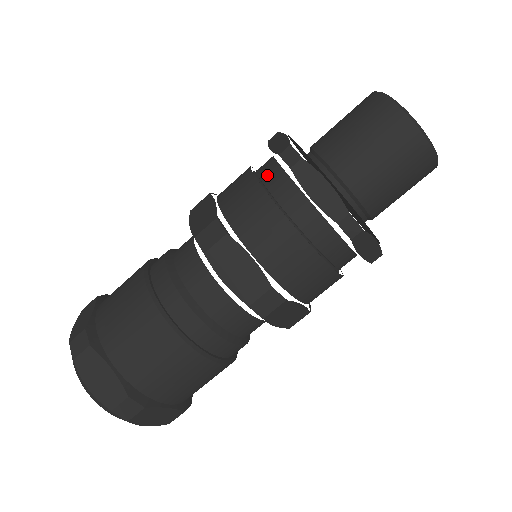
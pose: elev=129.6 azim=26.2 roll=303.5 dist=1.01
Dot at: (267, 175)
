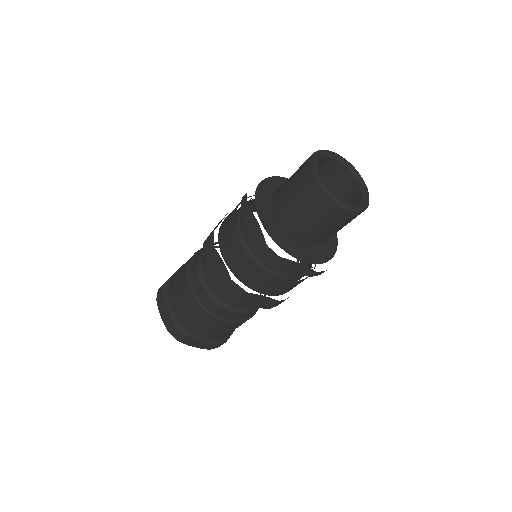
Dot at: (254, 248)
